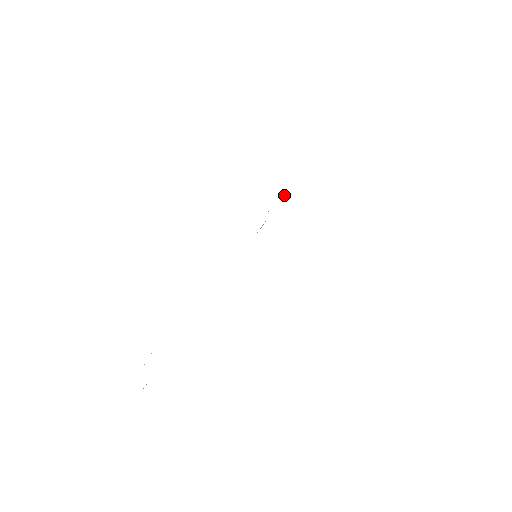
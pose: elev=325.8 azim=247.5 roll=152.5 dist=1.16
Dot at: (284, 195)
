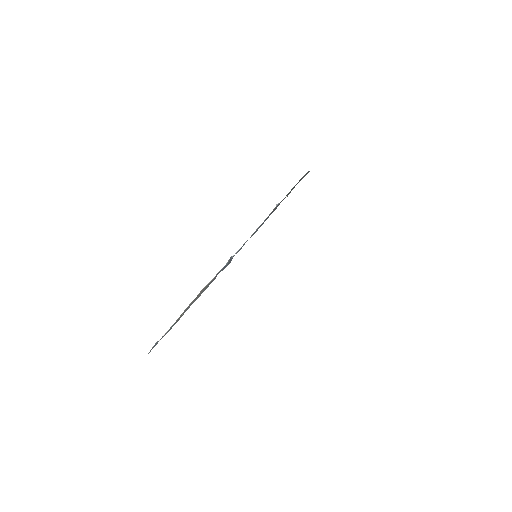
Dot at: occluded
